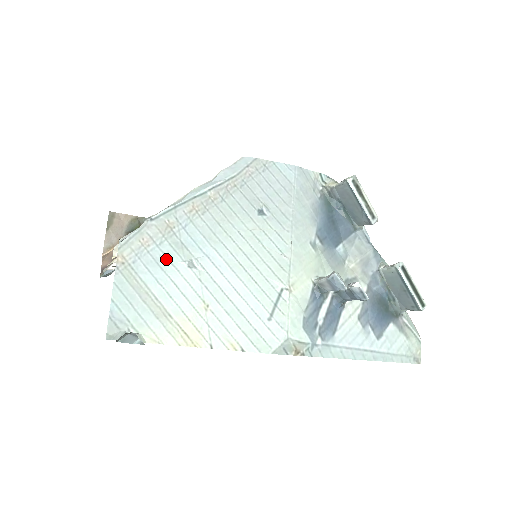
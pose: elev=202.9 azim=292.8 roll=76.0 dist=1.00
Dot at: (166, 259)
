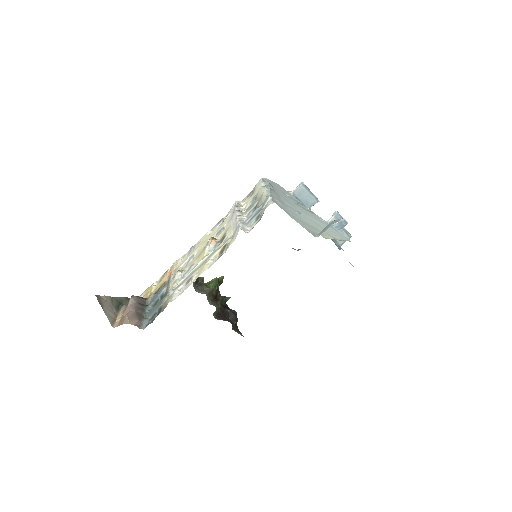
Dot at: (291, 211)
